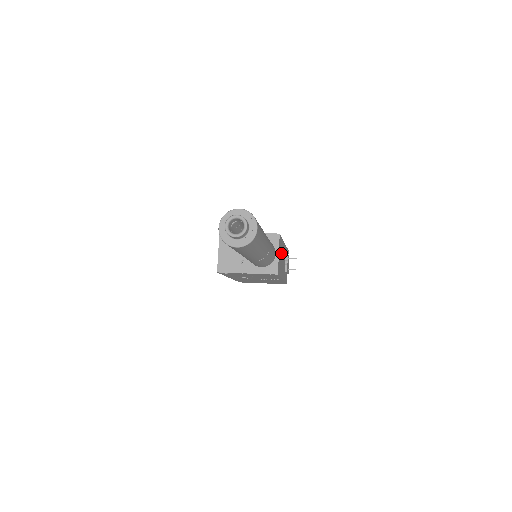
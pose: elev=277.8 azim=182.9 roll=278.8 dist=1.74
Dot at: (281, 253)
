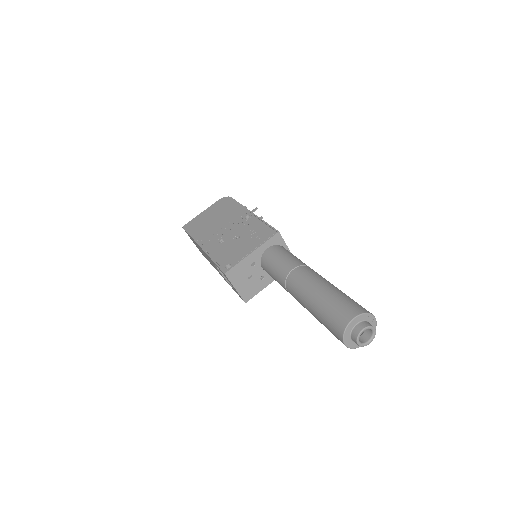
Dot at: occluded
